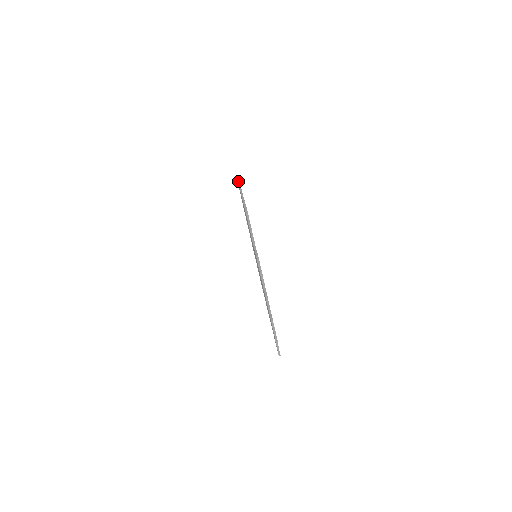
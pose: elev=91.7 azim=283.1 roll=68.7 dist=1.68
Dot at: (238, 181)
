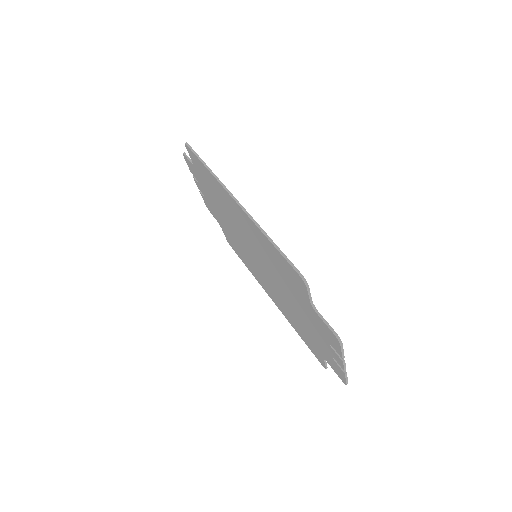
Dot at: (199, 158)
